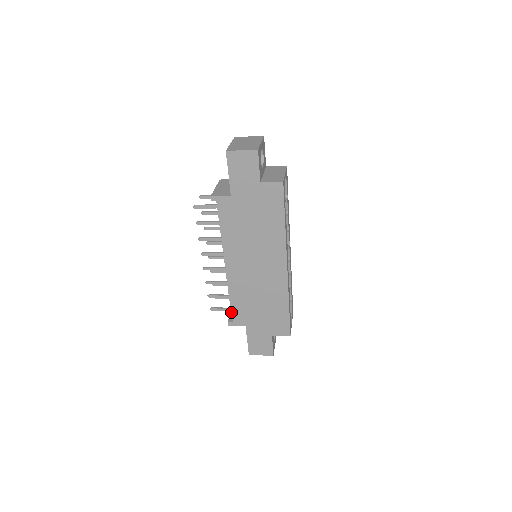
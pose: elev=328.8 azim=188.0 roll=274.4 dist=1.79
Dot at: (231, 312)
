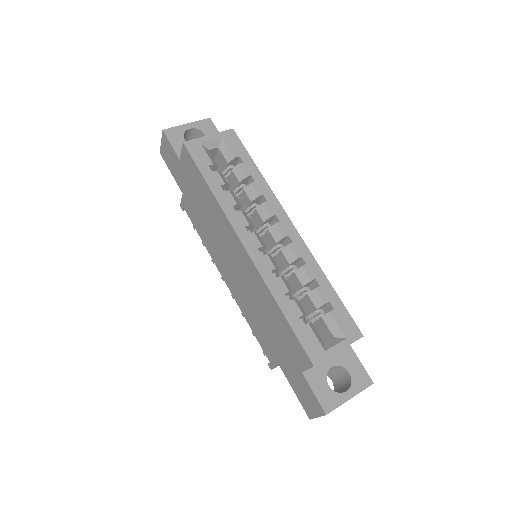
Dot at: occluded
